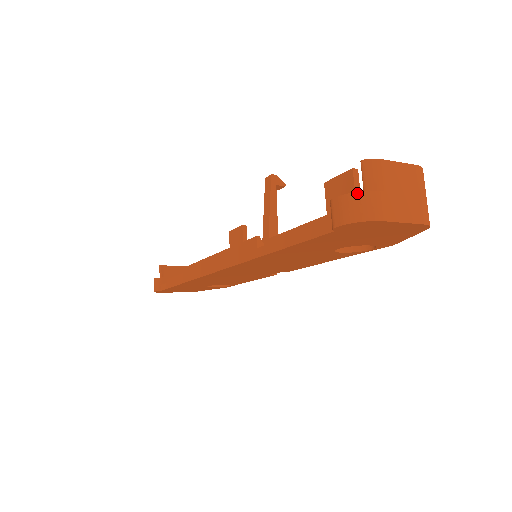
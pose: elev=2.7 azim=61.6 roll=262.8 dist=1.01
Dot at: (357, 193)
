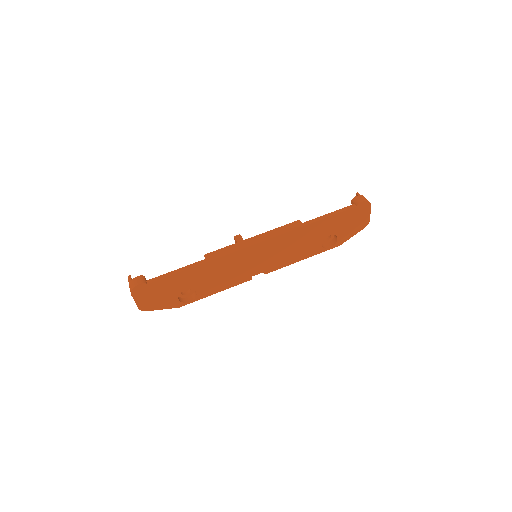
Dot at: occluded
